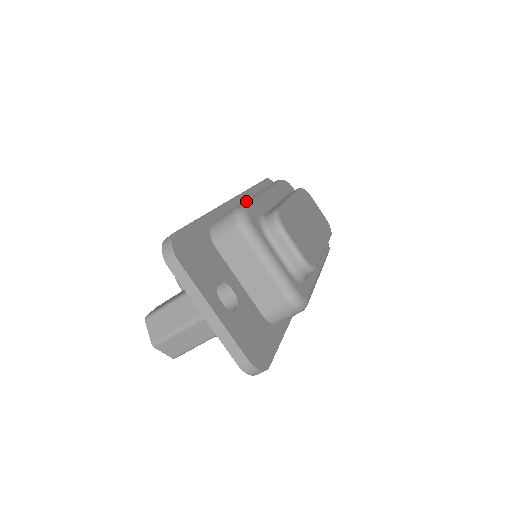
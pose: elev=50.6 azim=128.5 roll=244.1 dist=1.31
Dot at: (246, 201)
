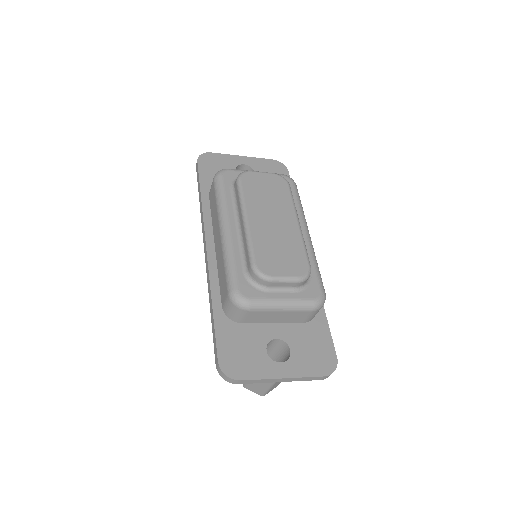
Dot at: (226, 271)
